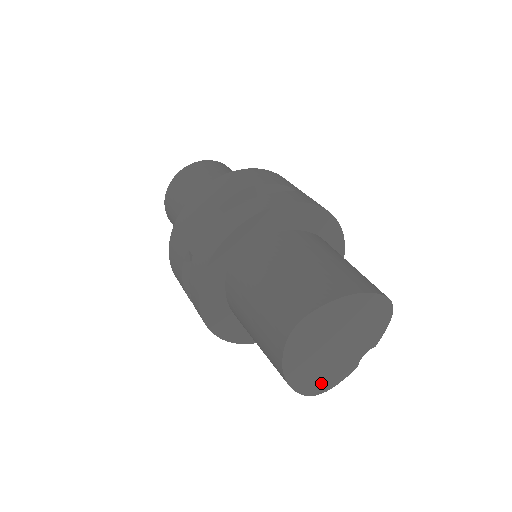
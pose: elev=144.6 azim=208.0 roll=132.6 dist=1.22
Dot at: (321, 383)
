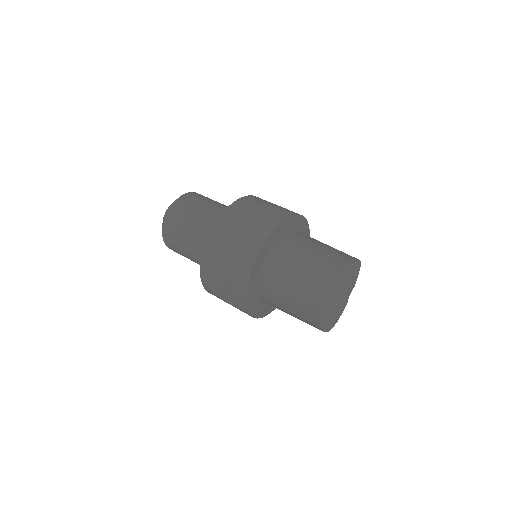
Dot at: (334, 321)
